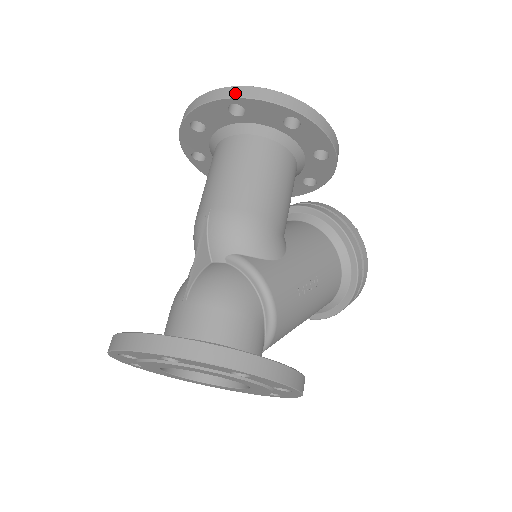
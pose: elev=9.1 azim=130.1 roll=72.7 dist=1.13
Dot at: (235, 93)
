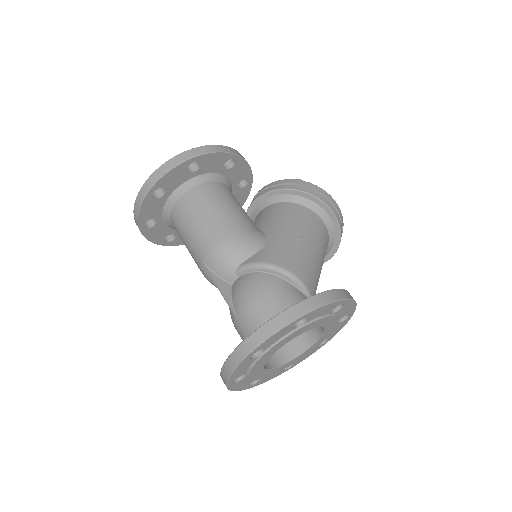
Dot at: (148, 186)
